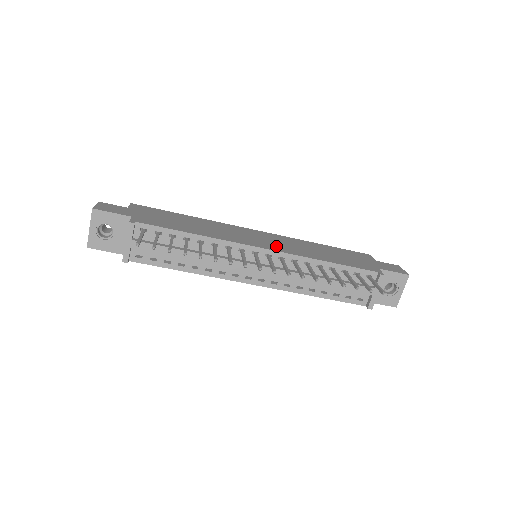
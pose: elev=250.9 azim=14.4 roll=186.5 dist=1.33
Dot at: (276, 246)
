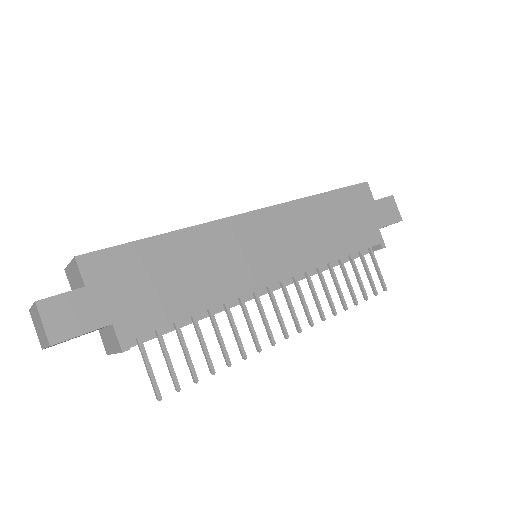
Dot at: (288, 259)
